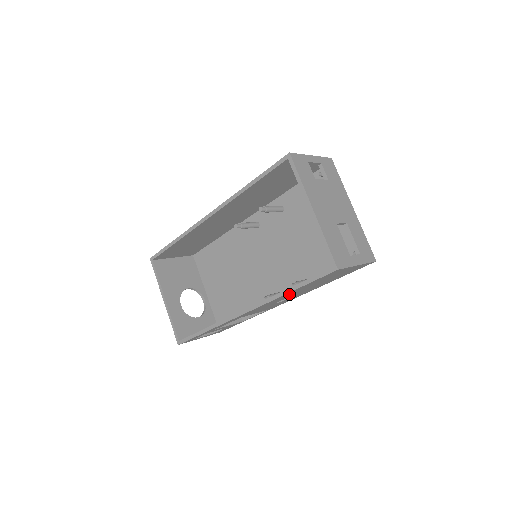
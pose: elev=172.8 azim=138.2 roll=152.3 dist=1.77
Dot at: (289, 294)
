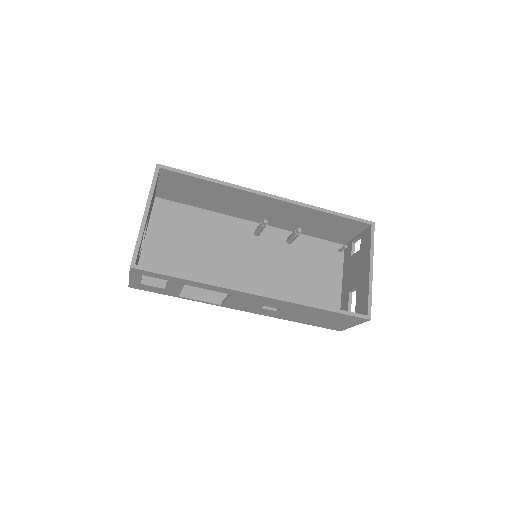
Dot at: (304, 309)
